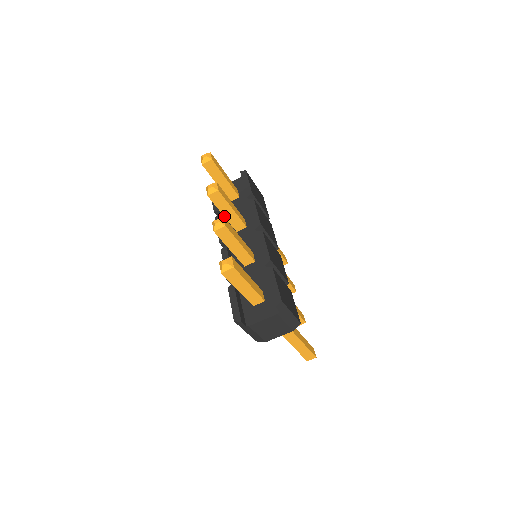
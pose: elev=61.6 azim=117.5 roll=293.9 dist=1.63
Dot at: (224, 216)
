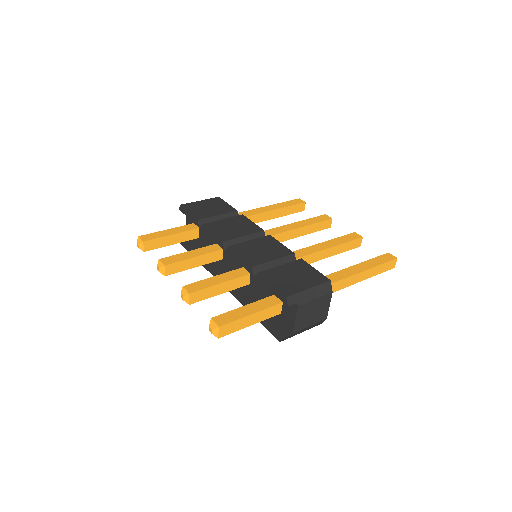
Dot at: occluded
